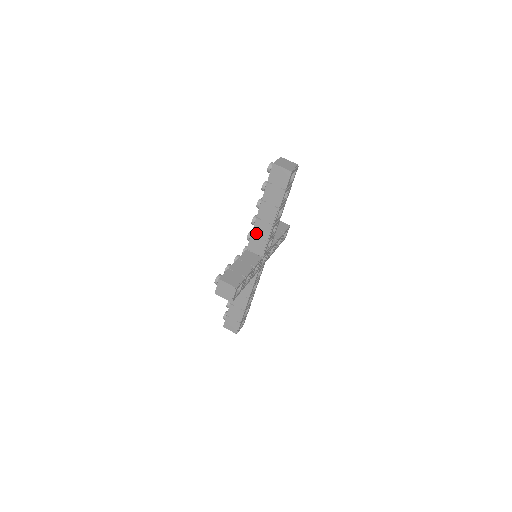
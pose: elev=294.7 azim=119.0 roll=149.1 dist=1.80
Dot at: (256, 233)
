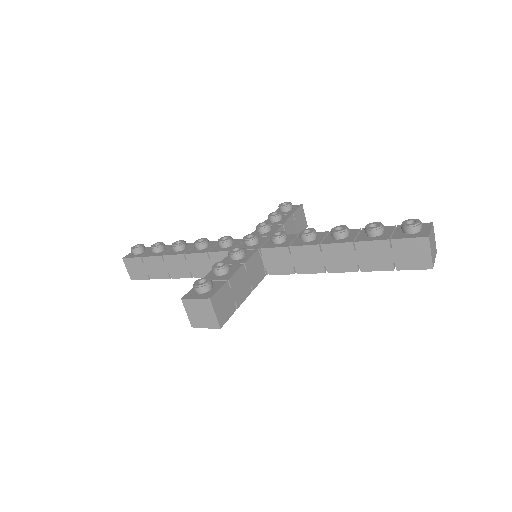
Dot at: (295, 253)
